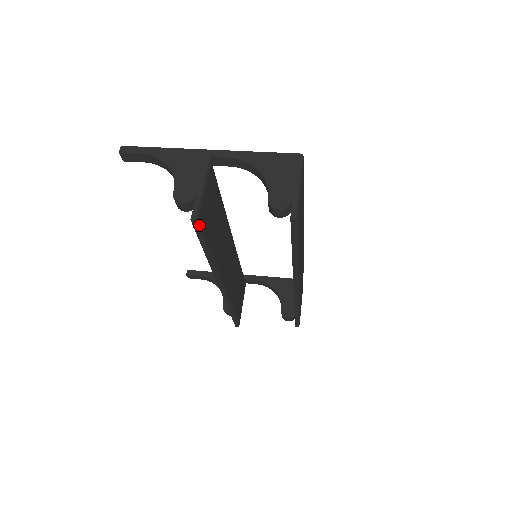
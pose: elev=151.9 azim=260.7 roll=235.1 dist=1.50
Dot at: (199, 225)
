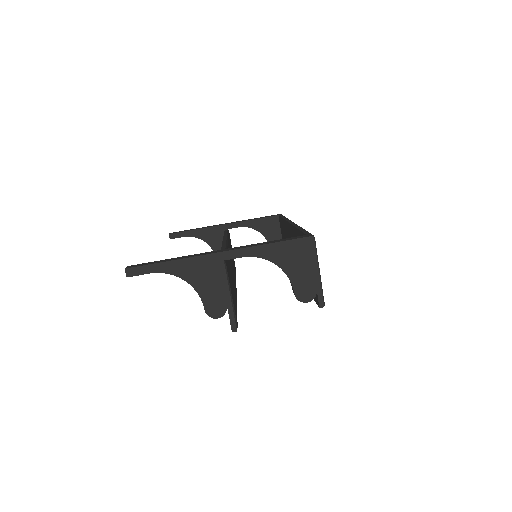
Dot at: occluded
